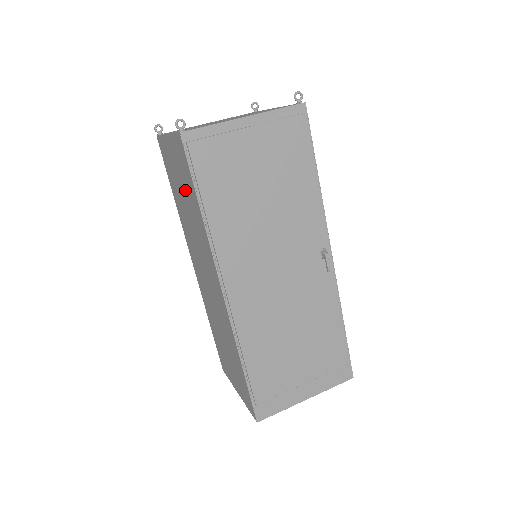
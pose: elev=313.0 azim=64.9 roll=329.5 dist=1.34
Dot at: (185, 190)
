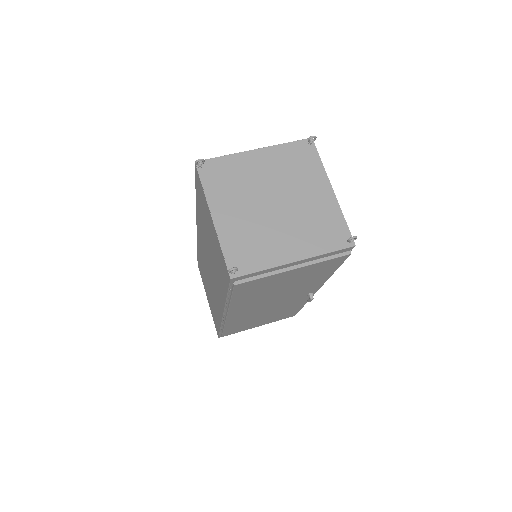
Dot at: (215, 256)
